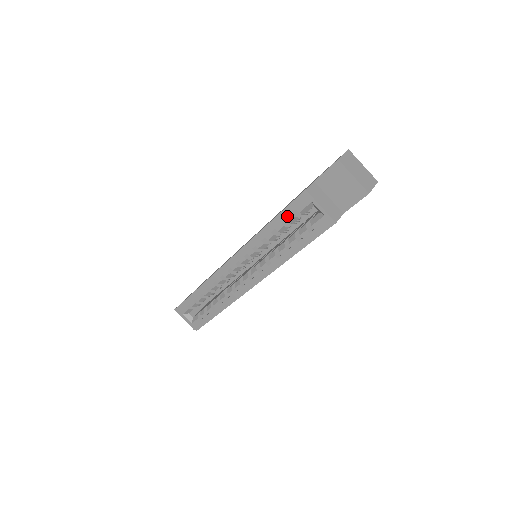
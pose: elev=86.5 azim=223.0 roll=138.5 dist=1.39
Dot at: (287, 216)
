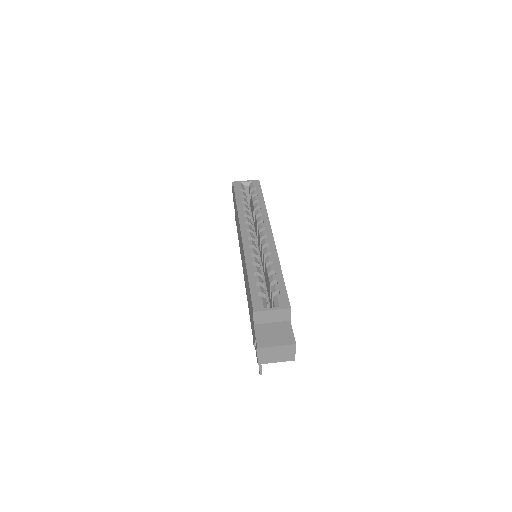
Dot at: (239, 193)
